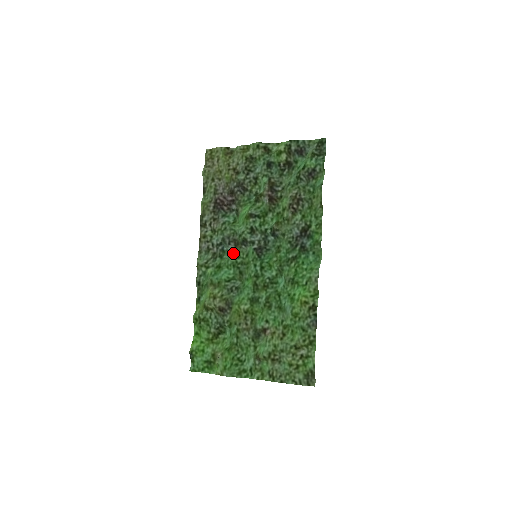
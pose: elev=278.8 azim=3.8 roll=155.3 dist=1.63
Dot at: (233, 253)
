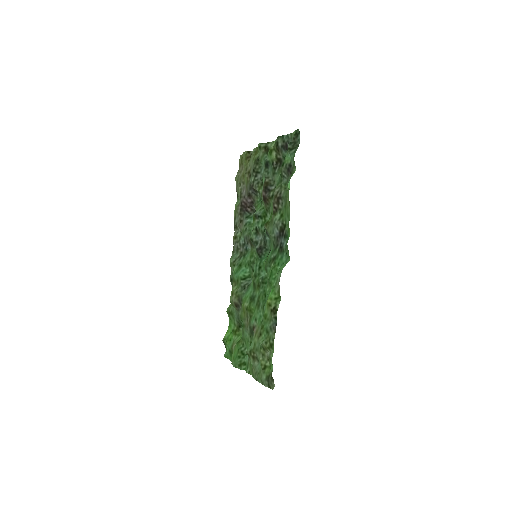
Dot at: (250, 252)
